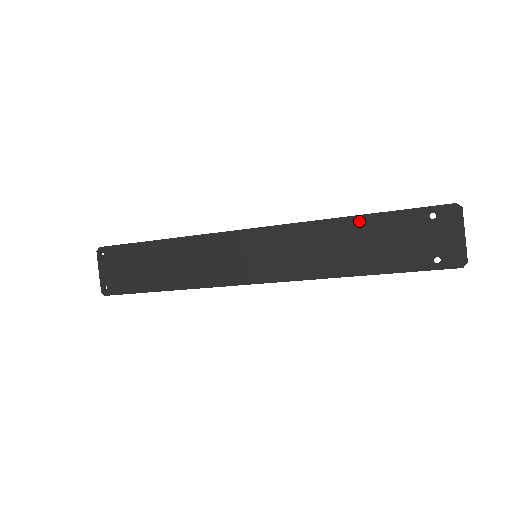
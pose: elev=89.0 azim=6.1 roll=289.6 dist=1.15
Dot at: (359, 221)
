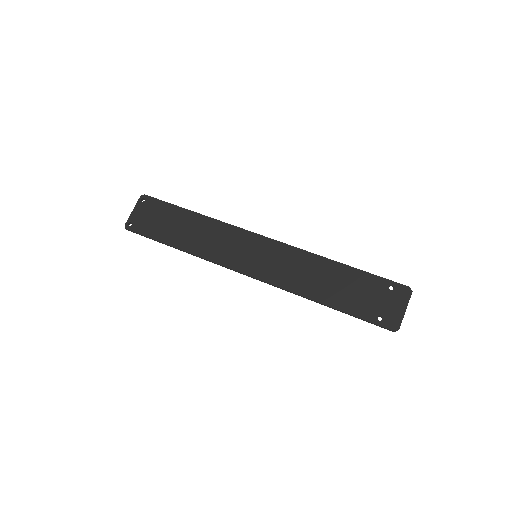
Dot at: (340, 267)
